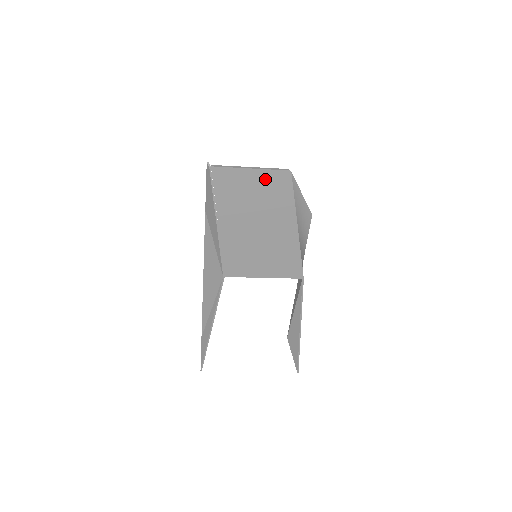
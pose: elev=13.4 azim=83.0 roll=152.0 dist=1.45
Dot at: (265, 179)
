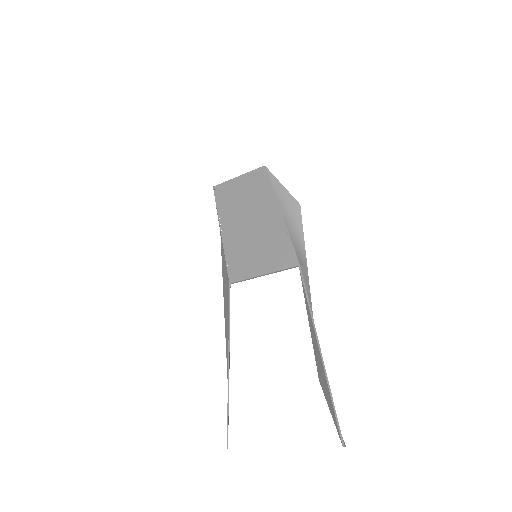
Dot at: (249, 180)
